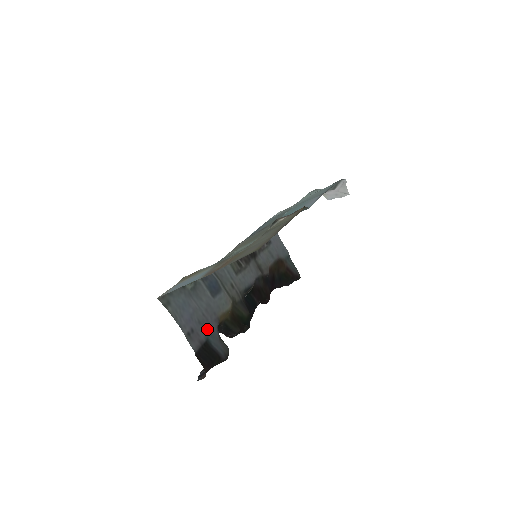
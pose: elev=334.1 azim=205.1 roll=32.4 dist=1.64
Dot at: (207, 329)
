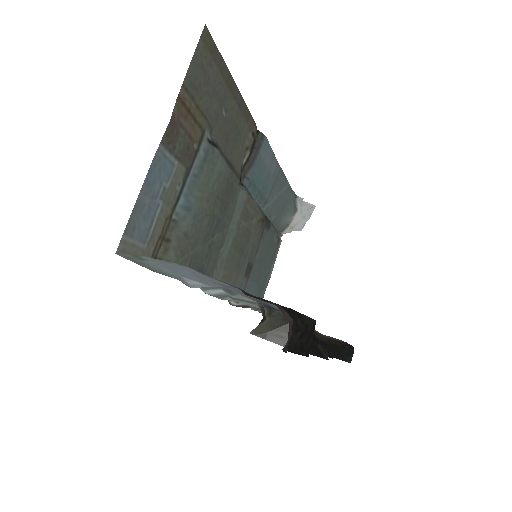
Dot at: (241, 291)
